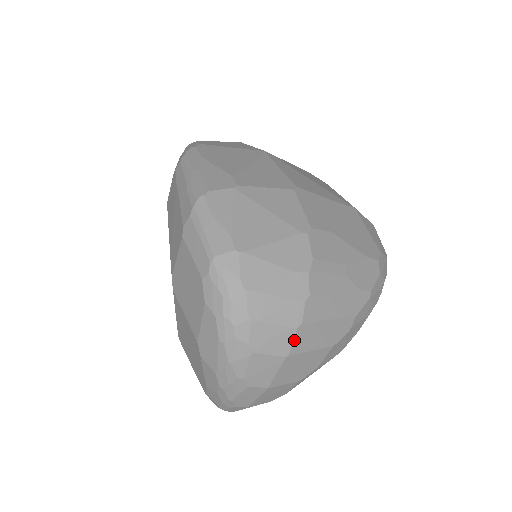
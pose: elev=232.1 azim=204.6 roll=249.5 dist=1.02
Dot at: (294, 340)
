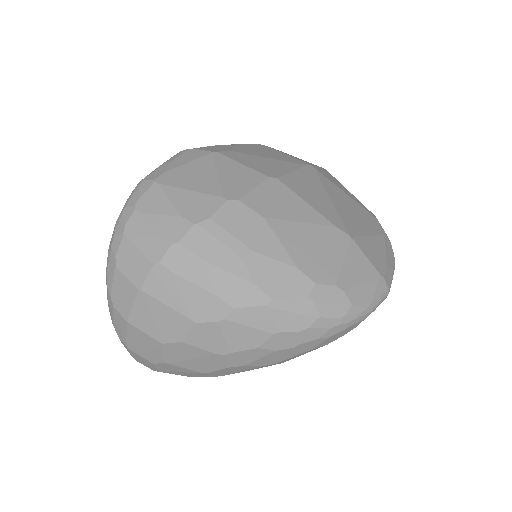
Dot at: (149, 276)
